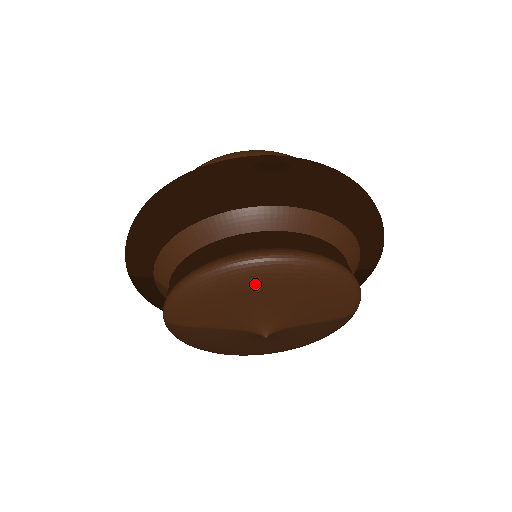
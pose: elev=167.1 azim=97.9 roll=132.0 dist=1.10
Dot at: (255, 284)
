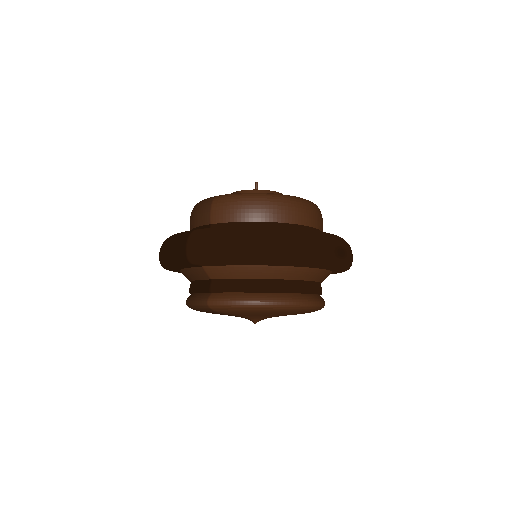
Dot at: (292, 313)
